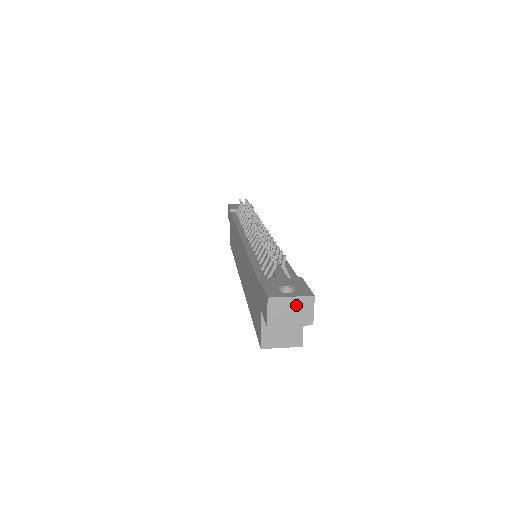
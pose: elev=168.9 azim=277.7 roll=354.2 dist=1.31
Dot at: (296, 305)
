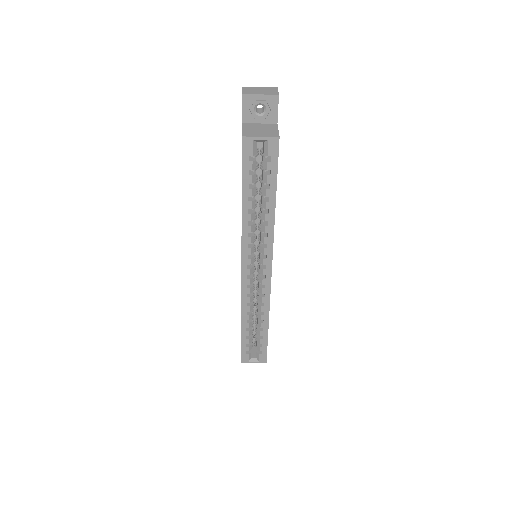
Dot at: (264, 89)
